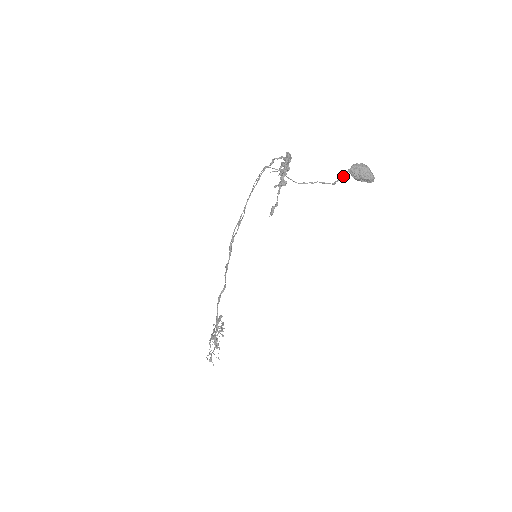
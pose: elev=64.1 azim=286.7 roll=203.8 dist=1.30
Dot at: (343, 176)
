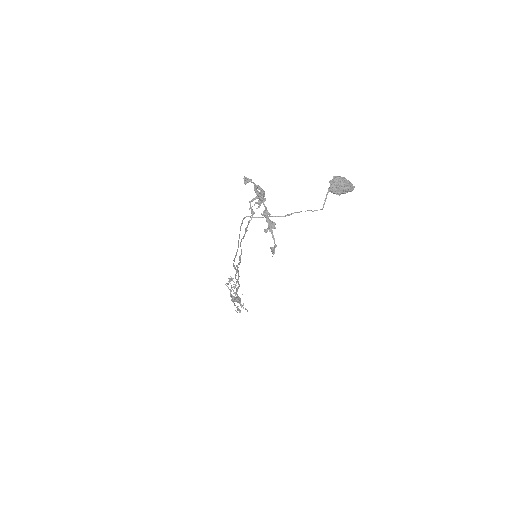
Dot at: (326, 198)
